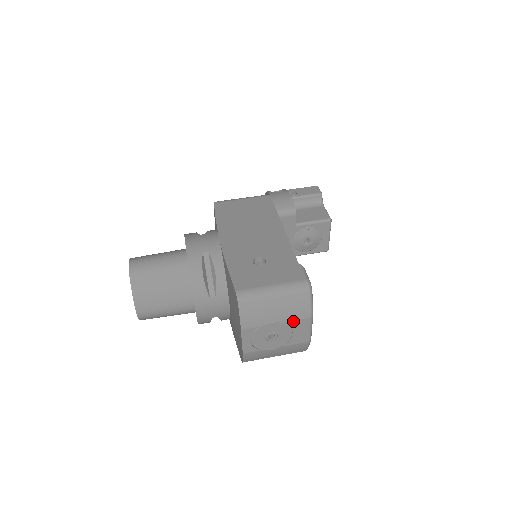
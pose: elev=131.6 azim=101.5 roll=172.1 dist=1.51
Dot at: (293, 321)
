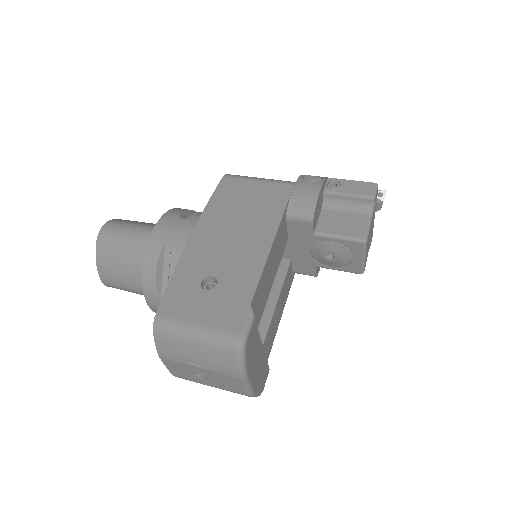
Dot at: (219, 373)
